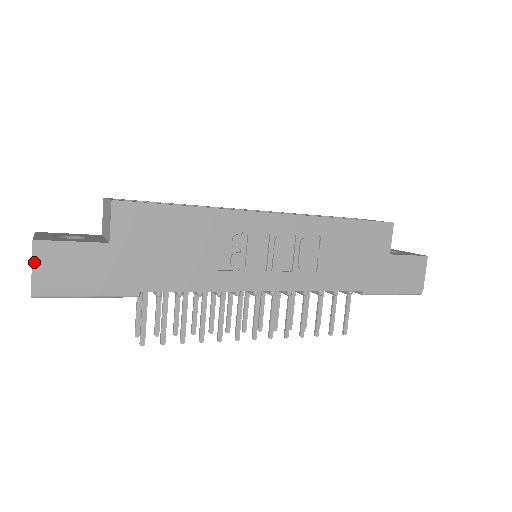
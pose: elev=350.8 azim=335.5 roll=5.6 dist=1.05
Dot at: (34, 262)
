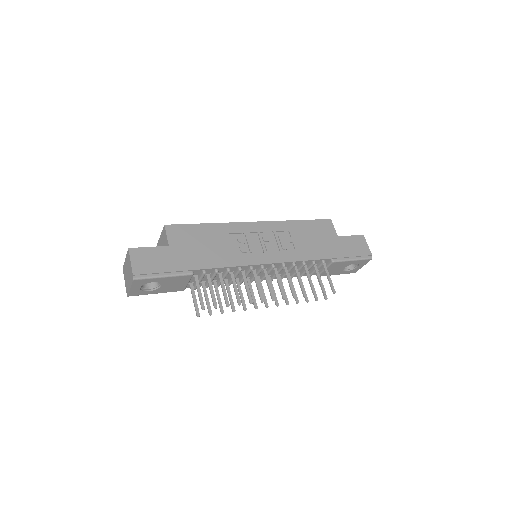
Dot at: (131, 259)
